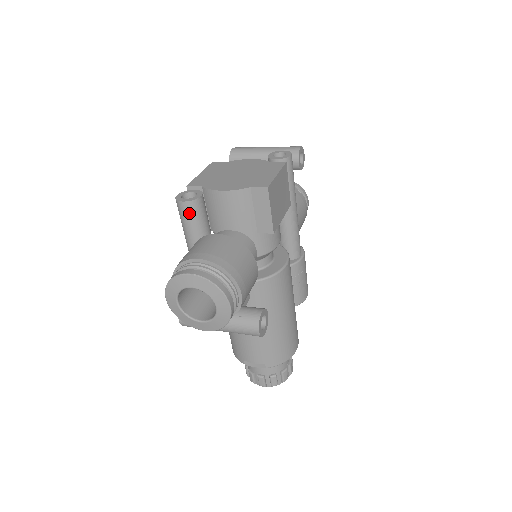
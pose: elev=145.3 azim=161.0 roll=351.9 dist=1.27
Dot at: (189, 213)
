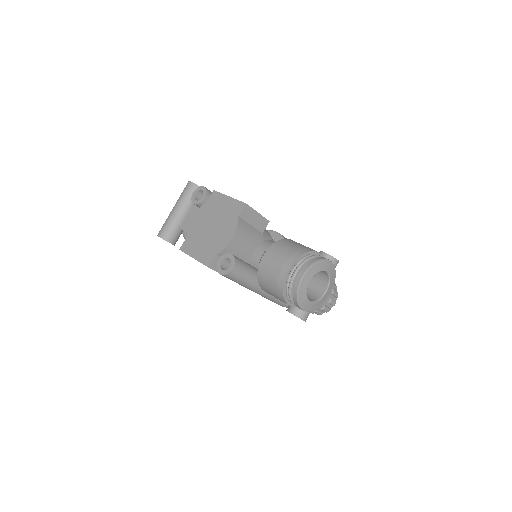
Dot at: (241, 269)
